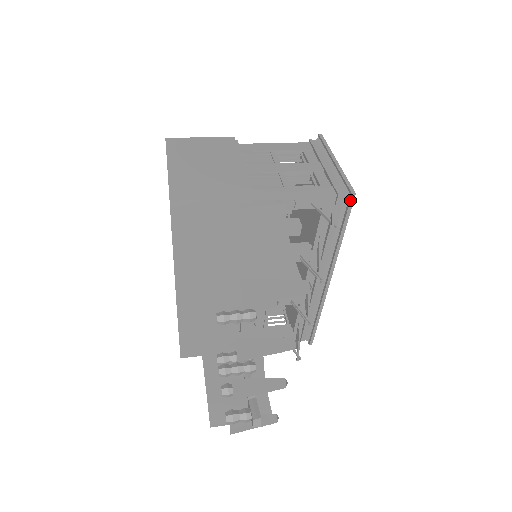
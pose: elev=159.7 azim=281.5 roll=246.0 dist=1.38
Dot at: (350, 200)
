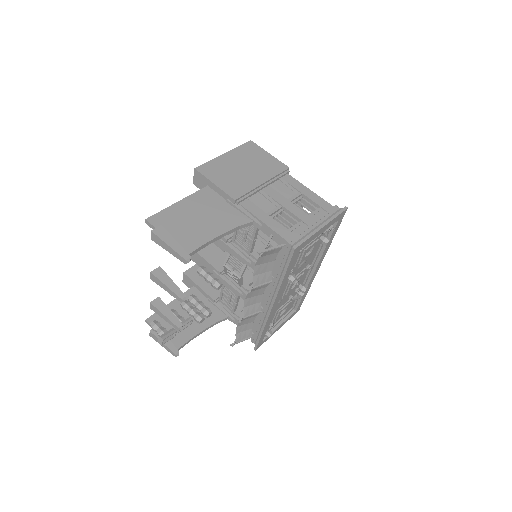
Dot at: (291, 251)
